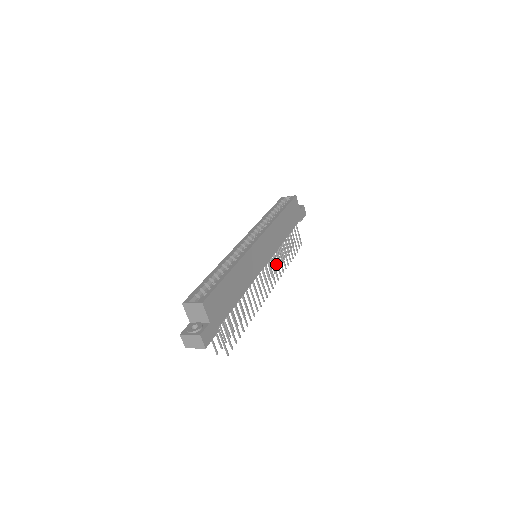
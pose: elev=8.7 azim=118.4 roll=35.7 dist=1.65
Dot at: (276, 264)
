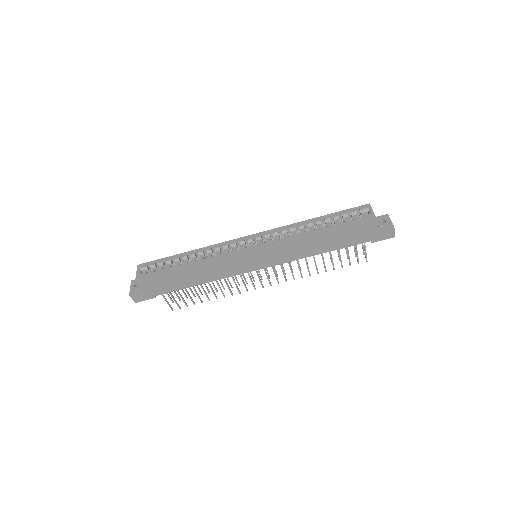
Dot at: occluded
